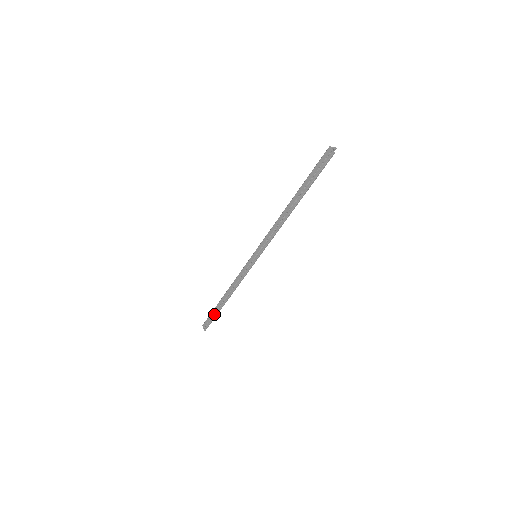
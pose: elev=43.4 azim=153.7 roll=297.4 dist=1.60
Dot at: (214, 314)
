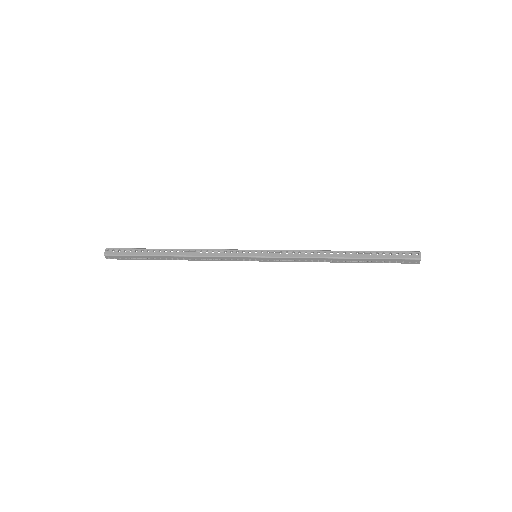
Dot at: (141, 259)
